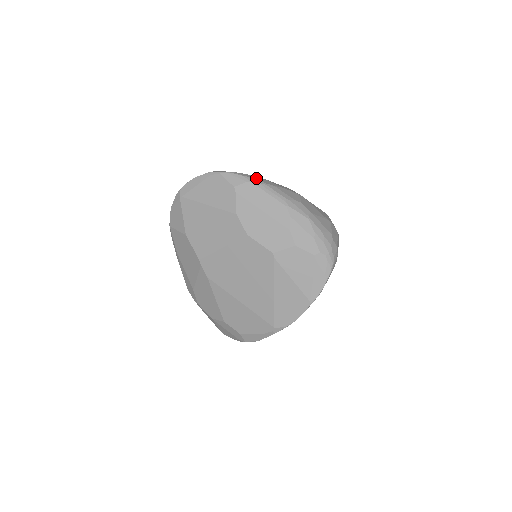
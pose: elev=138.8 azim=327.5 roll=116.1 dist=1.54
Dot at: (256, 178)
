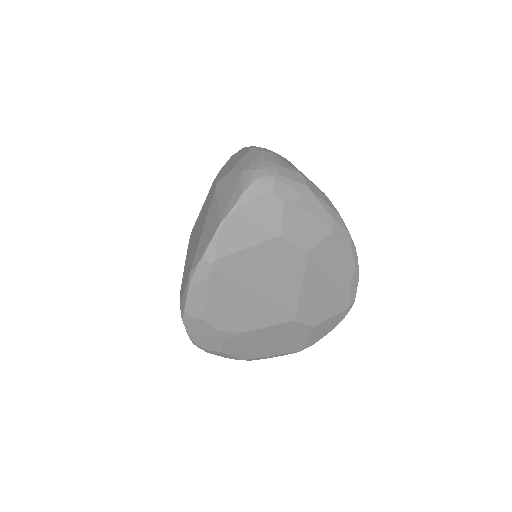
Dot at: occluded
